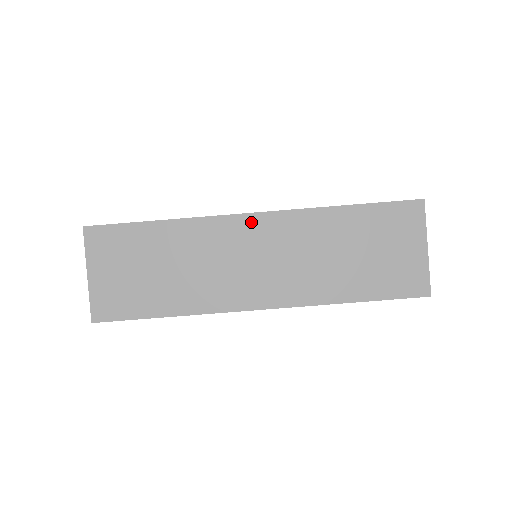
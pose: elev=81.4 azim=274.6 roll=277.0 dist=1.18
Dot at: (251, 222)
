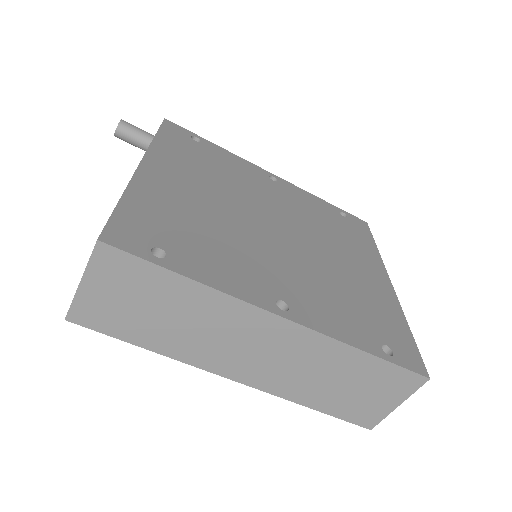
Dot at: (276, 323)
